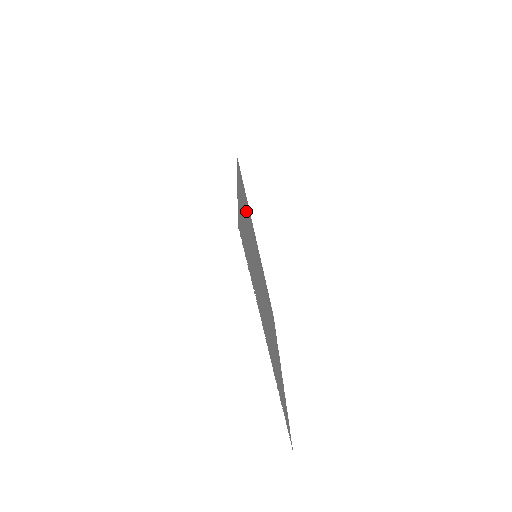
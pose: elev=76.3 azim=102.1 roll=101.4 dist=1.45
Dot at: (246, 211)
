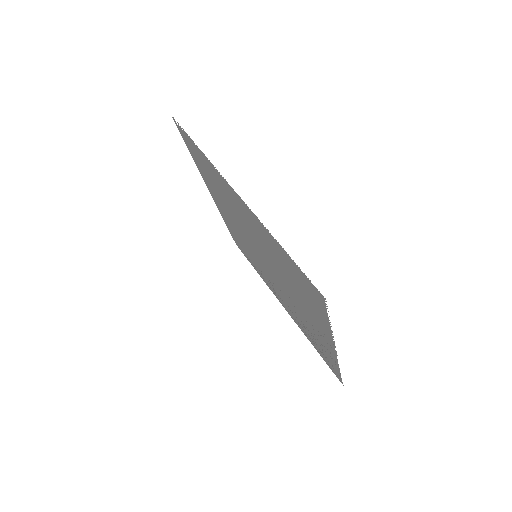
Dot at: (237, 235)
